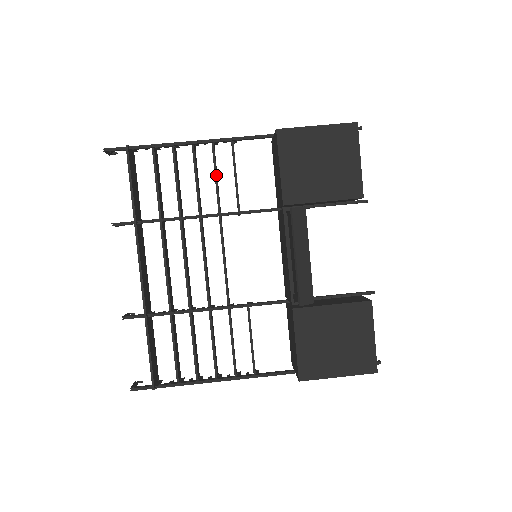
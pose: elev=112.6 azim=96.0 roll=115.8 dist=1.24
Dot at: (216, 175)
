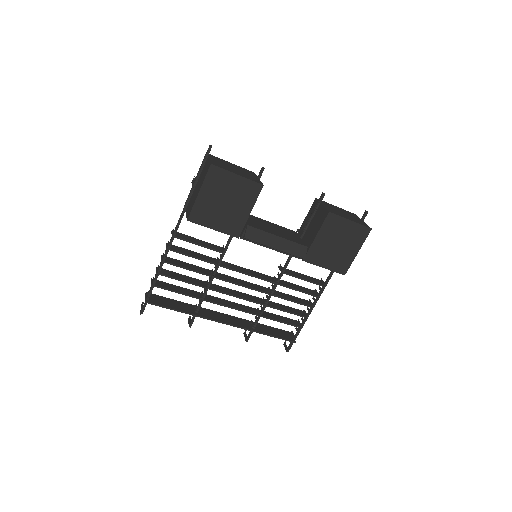
Dot at: (191, 256)
